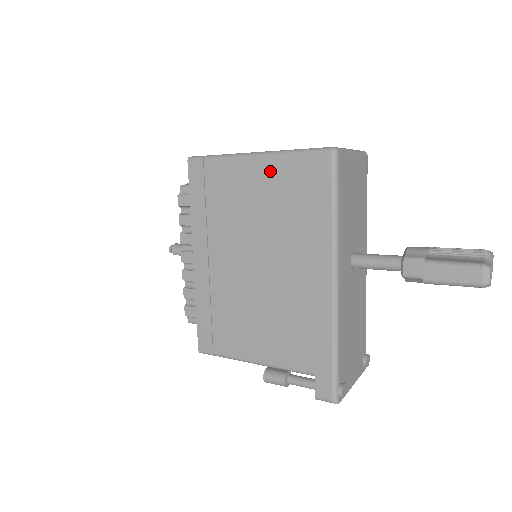
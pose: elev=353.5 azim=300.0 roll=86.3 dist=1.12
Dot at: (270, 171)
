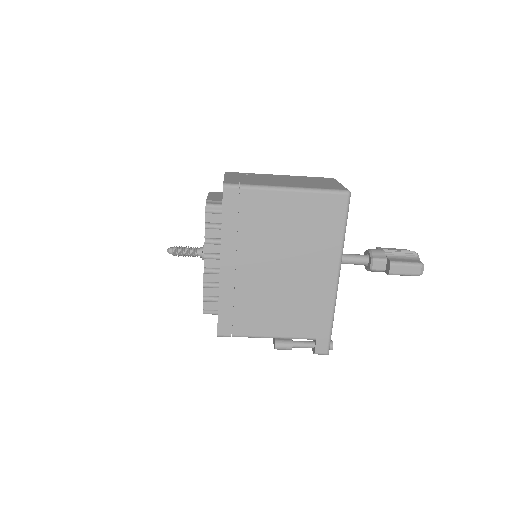
Dot at: (300, 203)
